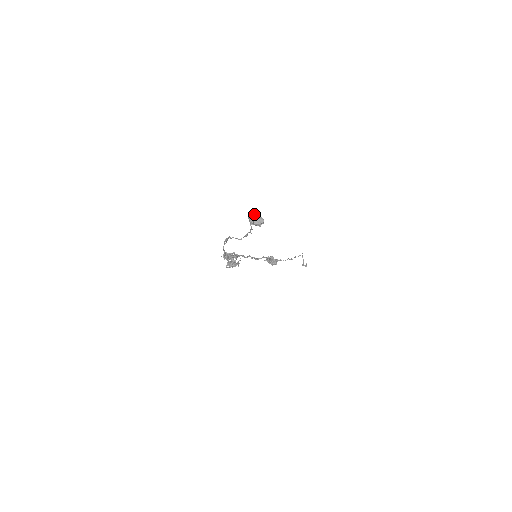
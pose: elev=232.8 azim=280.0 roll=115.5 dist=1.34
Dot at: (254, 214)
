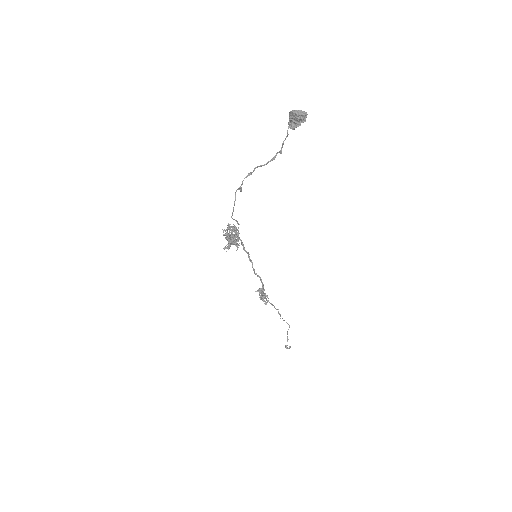
Dot at: (297, 111)
